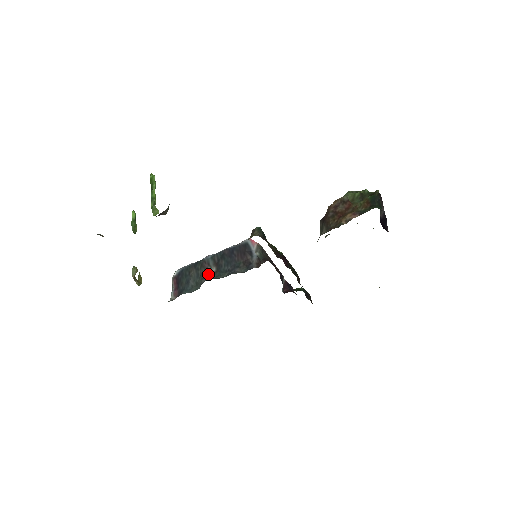
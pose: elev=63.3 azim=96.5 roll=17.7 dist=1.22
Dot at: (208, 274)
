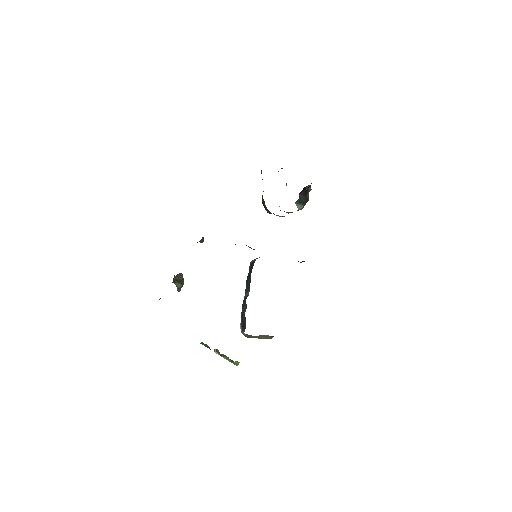
Dot at: occluded
